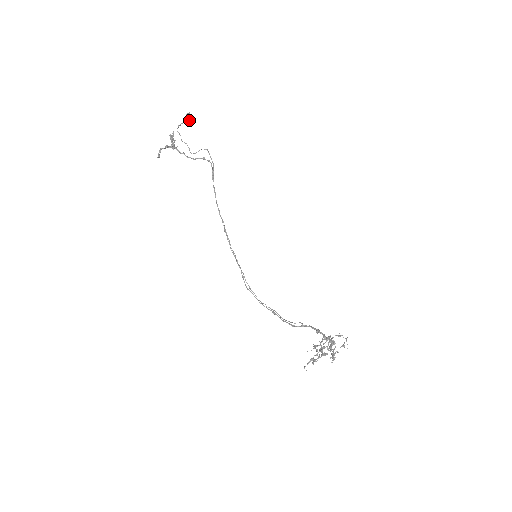
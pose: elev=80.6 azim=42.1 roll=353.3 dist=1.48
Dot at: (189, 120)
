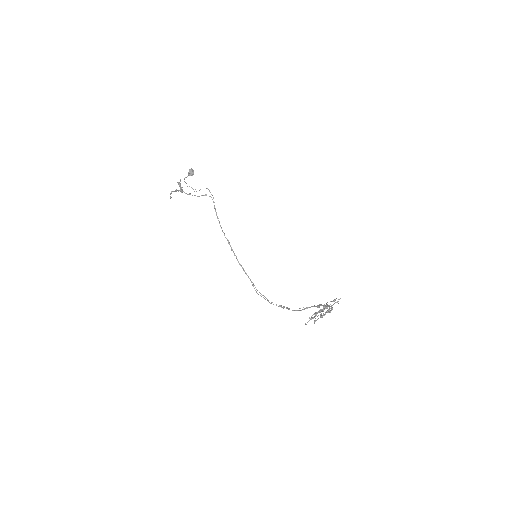
Dot at: (192, 173)
